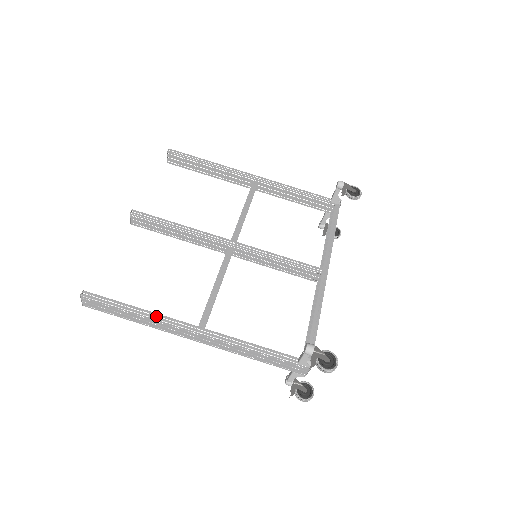
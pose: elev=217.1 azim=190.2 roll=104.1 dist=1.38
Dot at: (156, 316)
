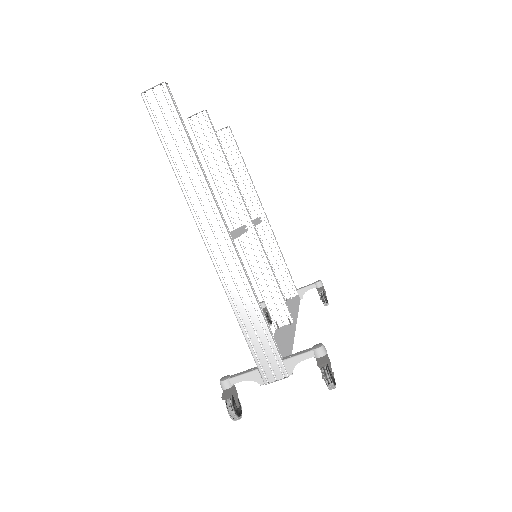
Dot at: (206, 182)
